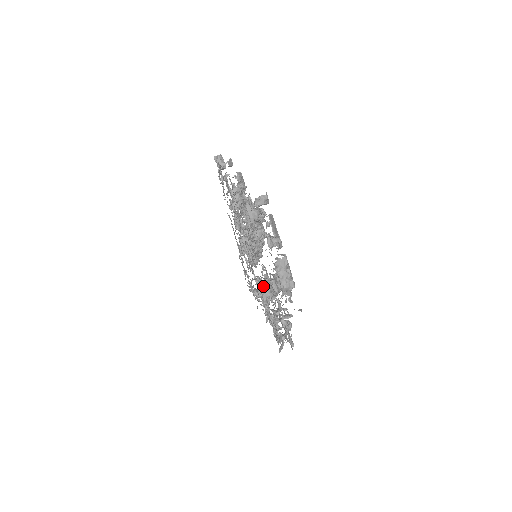
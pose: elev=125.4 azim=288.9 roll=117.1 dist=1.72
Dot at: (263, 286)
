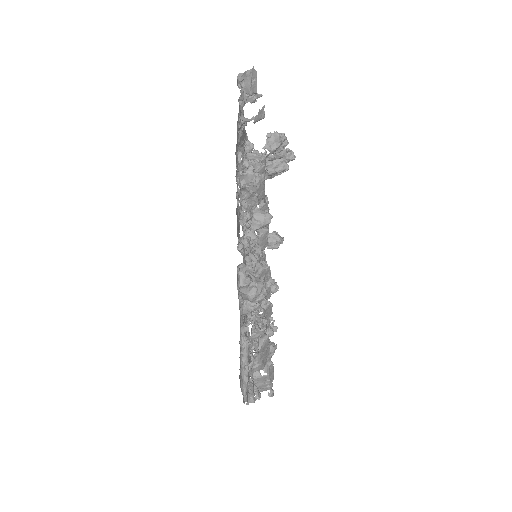
Dot at: occluded
